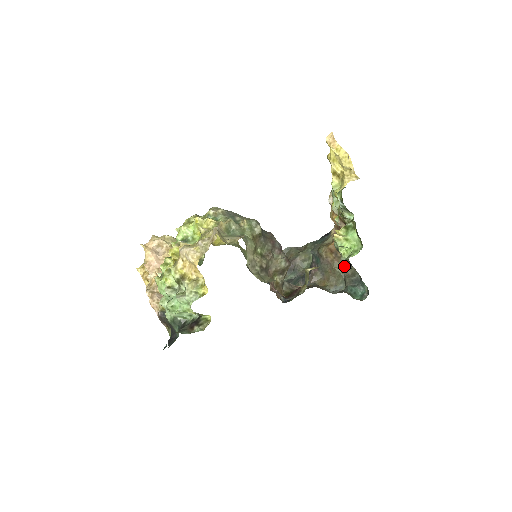
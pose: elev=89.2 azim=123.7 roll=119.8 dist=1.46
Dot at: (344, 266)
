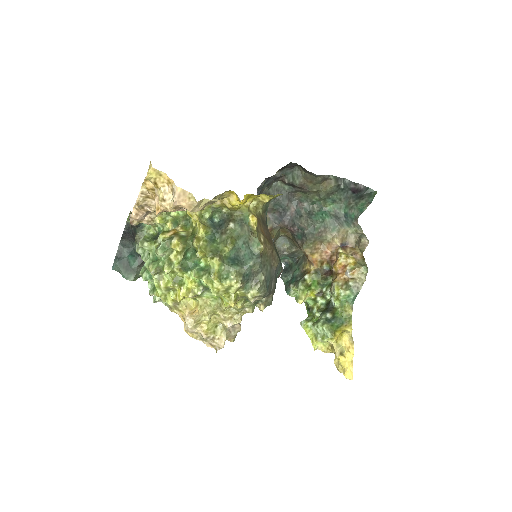
Dot at: occluded
